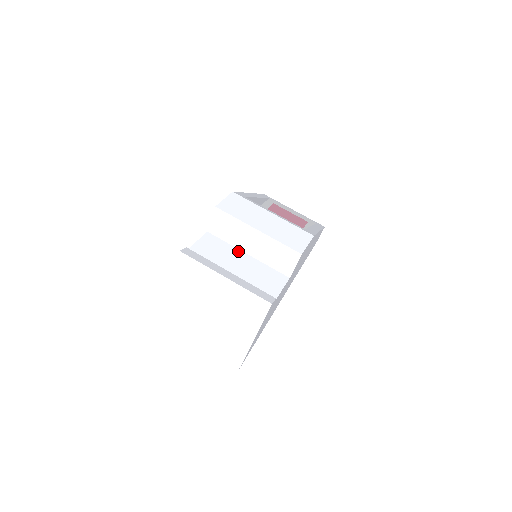
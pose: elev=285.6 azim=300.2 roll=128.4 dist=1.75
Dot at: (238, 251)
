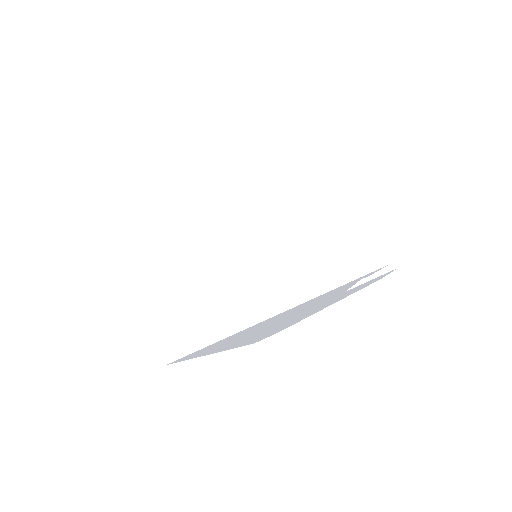
Dot at: occluded
